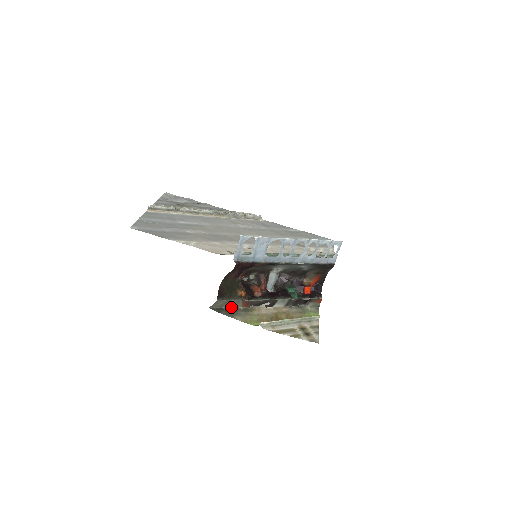
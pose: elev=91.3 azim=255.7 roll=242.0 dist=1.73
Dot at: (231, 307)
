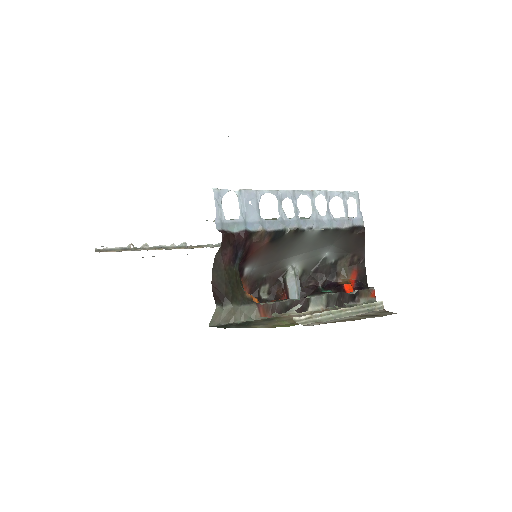
Dot at: (243, 320)
